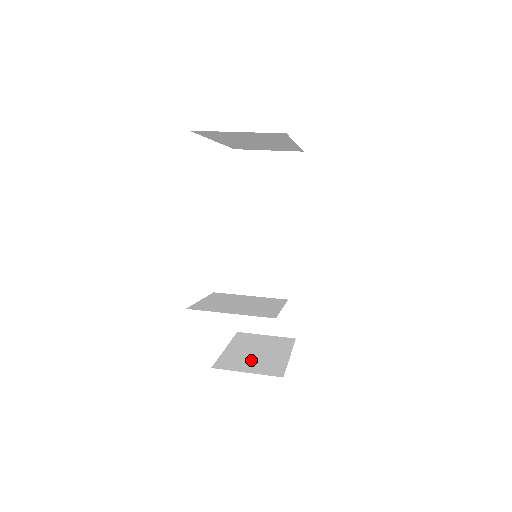
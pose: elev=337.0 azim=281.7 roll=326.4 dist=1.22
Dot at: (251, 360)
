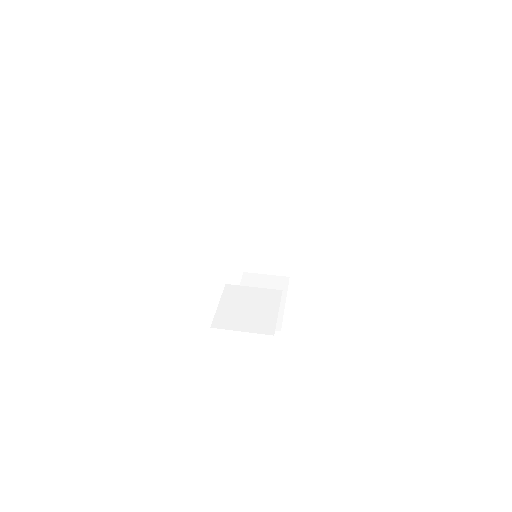
Dot at: occluded
